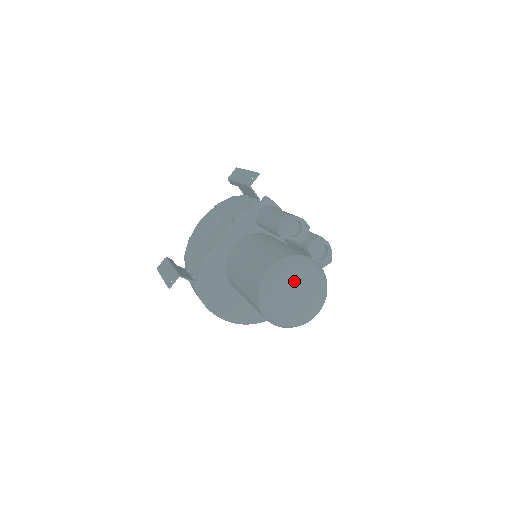
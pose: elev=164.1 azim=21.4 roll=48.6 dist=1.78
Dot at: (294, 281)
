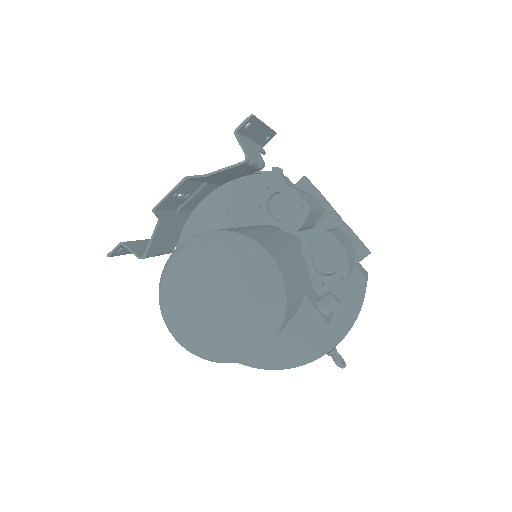
Dot at: (206, 270)
